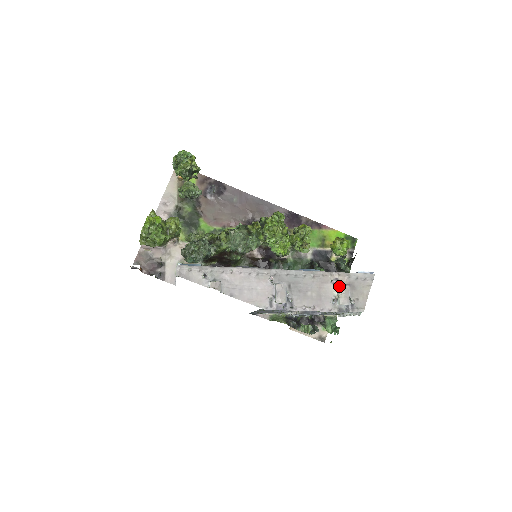
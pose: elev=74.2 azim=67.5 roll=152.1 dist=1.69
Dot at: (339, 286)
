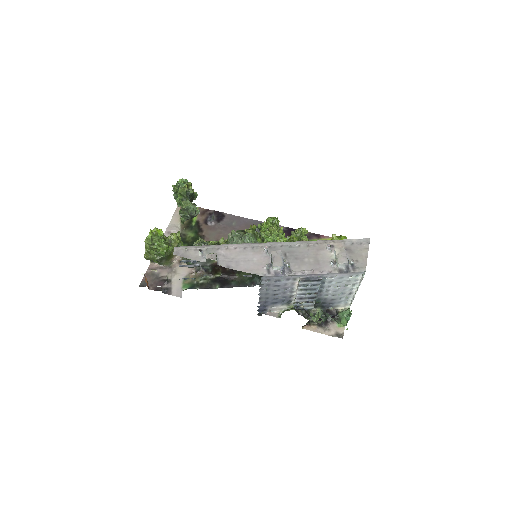
Dot at: occluded
